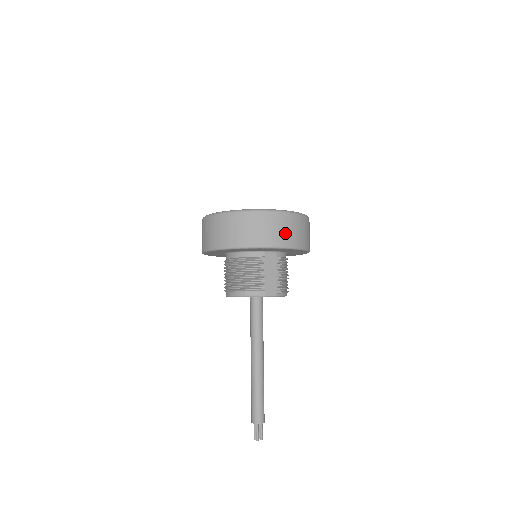
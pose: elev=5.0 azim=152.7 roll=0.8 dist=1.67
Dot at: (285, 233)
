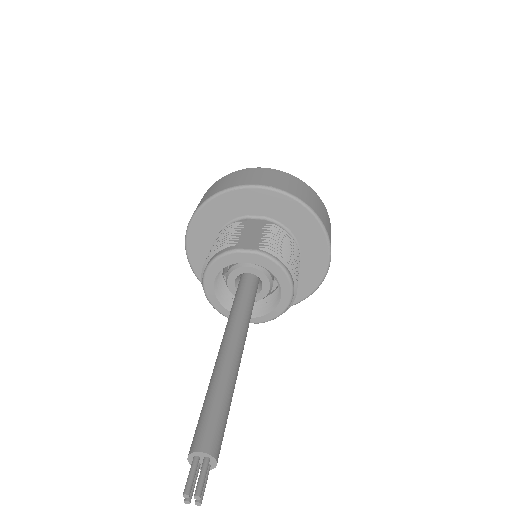
Dot at: (261, 178)
